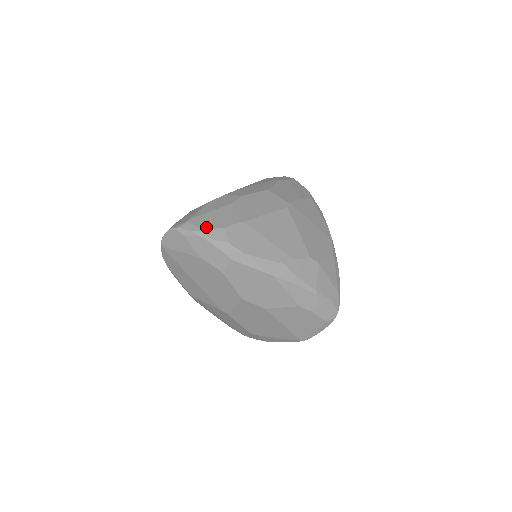
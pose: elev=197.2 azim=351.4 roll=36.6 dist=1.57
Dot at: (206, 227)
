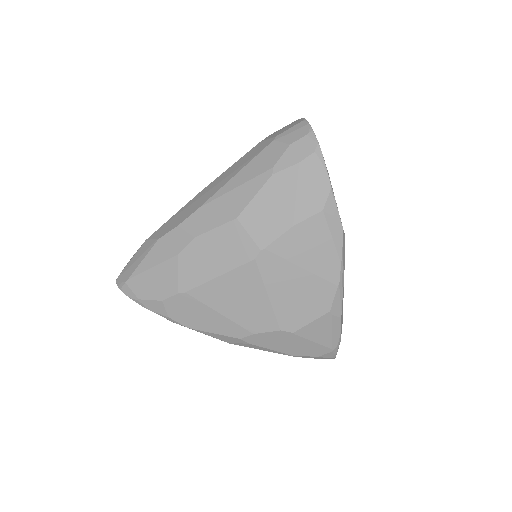
Dot at: (143, 296)
